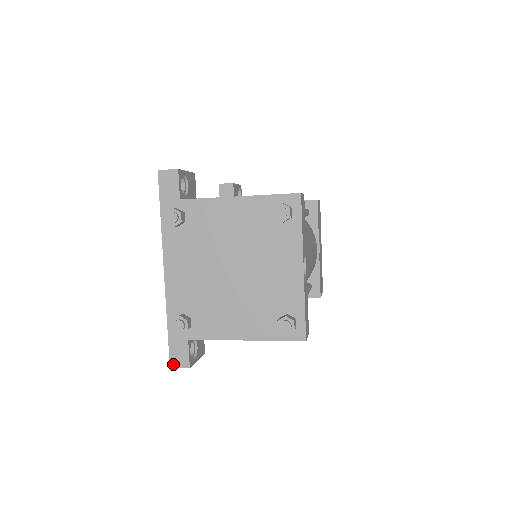
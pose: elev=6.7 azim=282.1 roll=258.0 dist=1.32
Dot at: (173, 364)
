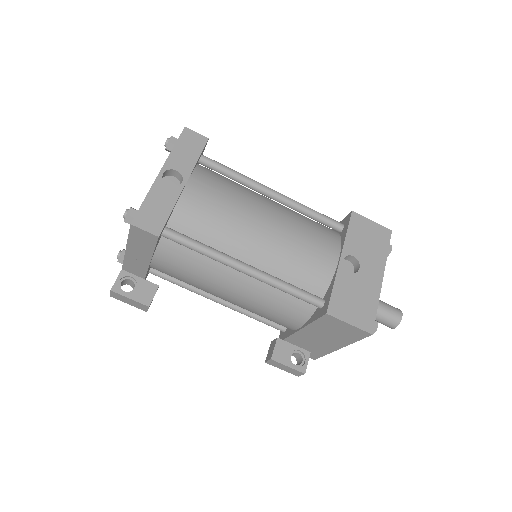
Dot at: occluded
